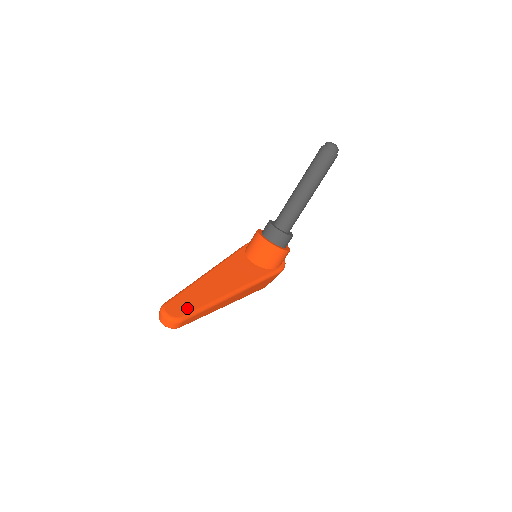
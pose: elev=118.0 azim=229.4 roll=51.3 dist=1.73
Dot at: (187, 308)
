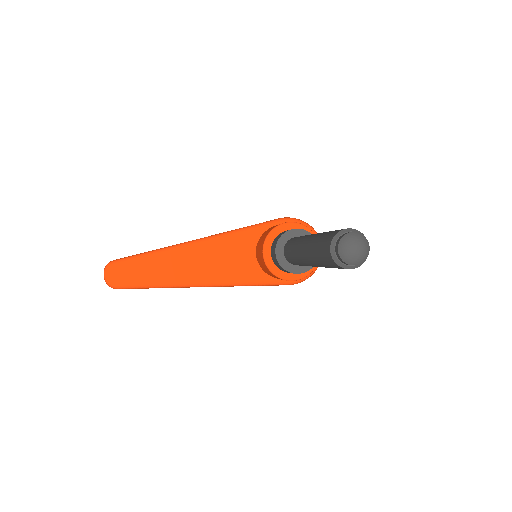
Dot at: (127, 279)
